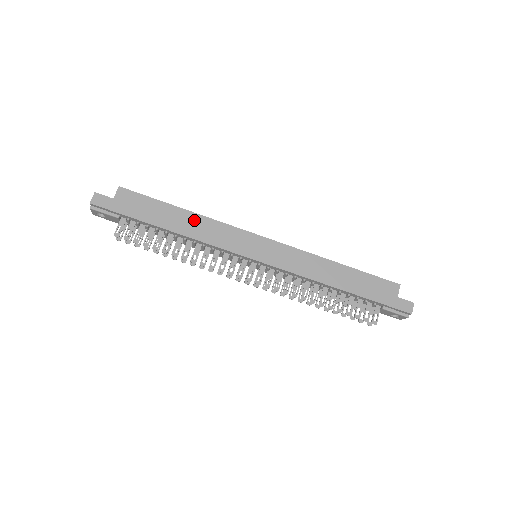
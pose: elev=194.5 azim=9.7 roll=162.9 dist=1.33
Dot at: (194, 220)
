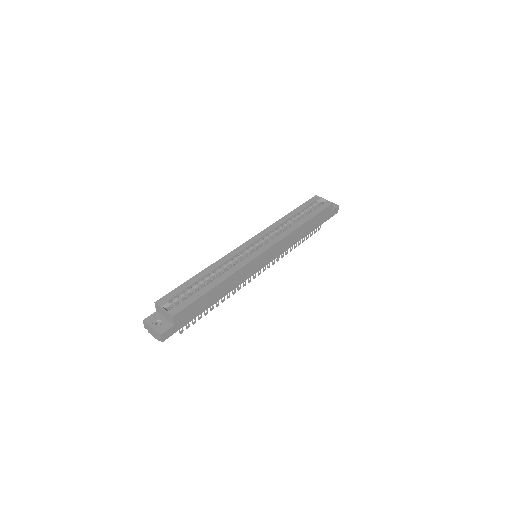
Dot at: (226, 284)
